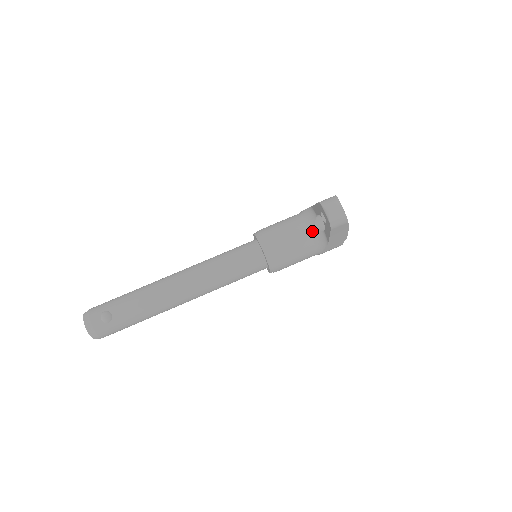
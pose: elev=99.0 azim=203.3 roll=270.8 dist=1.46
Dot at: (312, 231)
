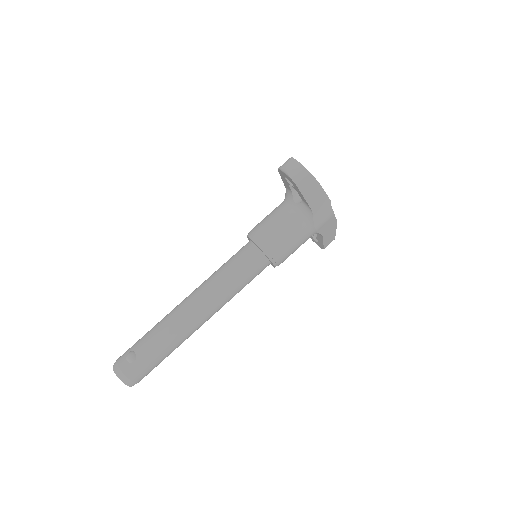
Dot at: (294, 207)
